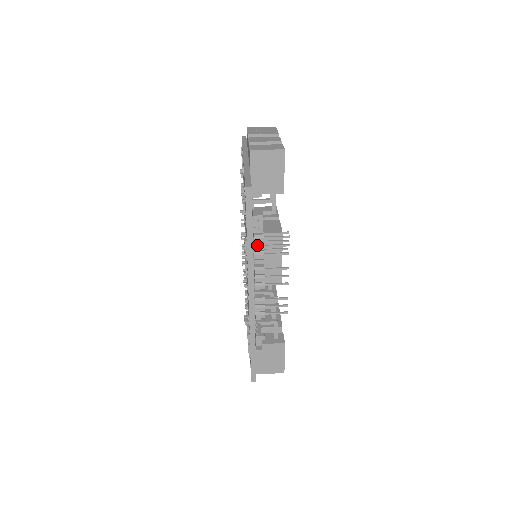
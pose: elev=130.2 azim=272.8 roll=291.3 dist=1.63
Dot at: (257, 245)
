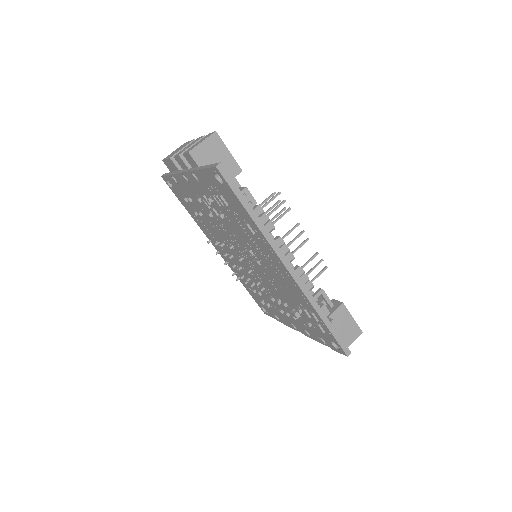
Dot at: (260, 219)
